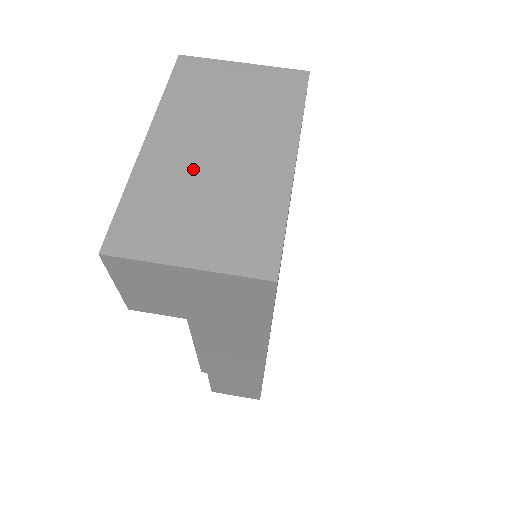
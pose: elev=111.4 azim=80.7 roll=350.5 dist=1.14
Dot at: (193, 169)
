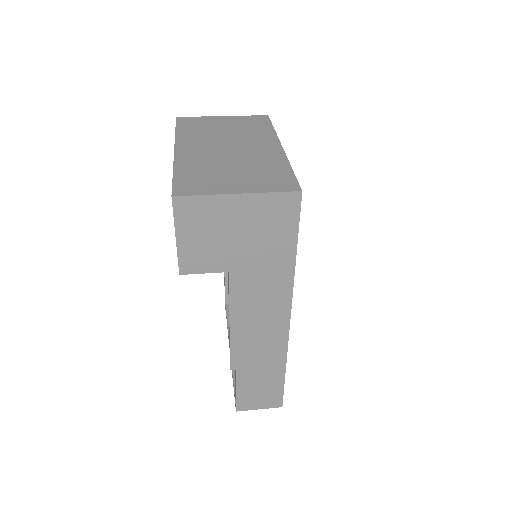
Dot at: (216, 157)
